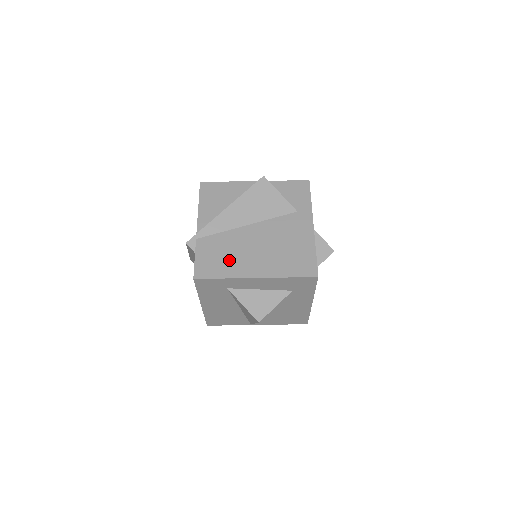
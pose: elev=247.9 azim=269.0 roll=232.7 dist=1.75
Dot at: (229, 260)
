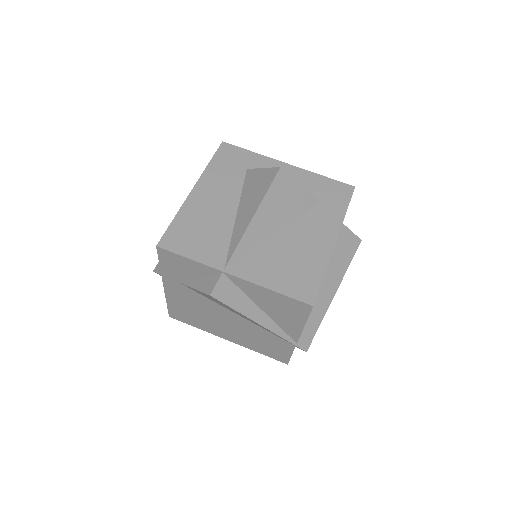
Dot at: occluded
